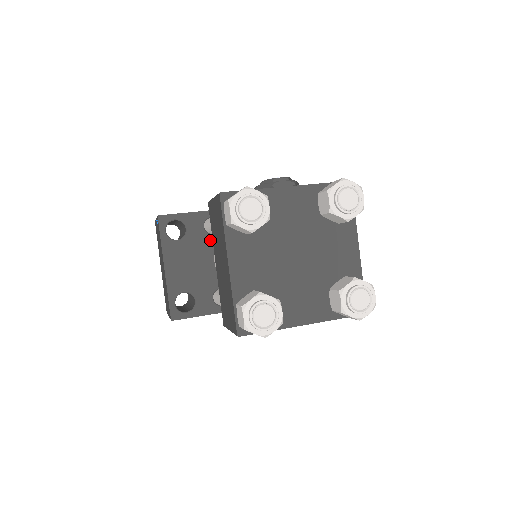
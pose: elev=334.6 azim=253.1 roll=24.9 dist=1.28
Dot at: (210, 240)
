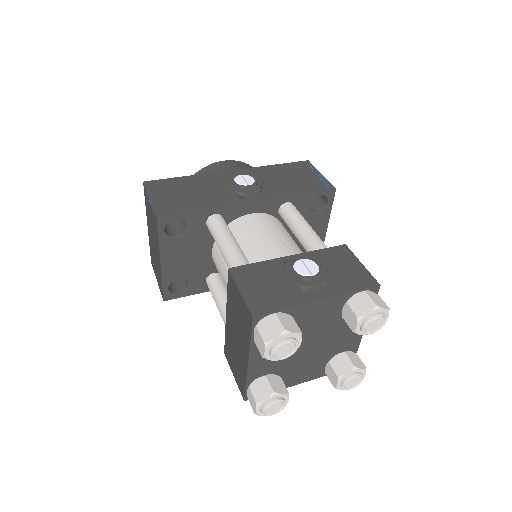
Dot at: (210, 234)
